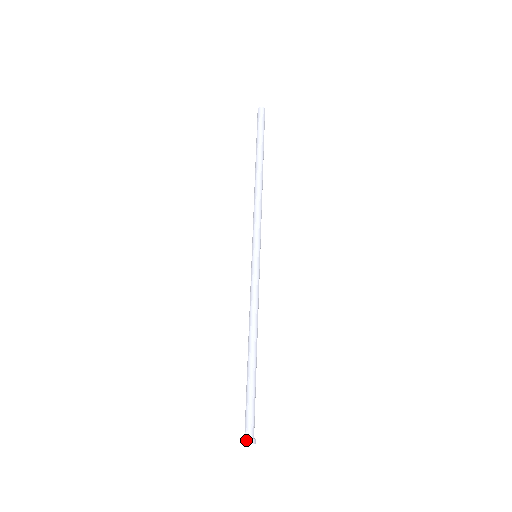
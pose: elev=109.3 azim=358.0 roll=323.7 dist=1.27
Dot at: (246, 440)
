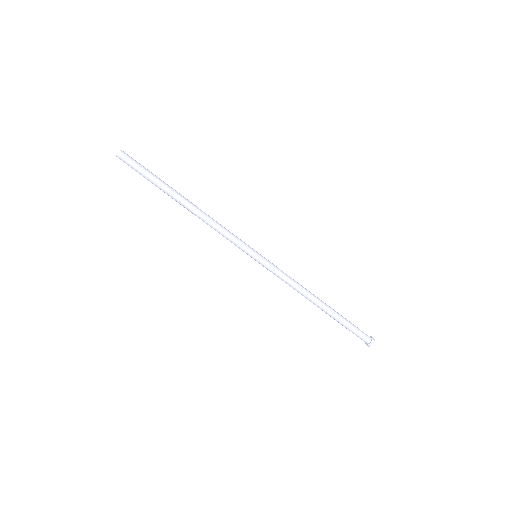
Dot at: (372, 342)
